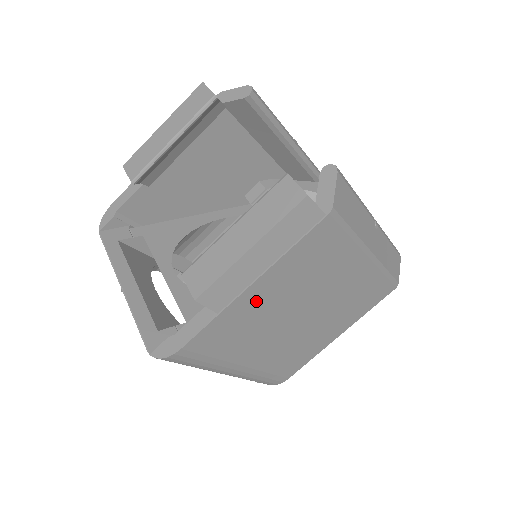
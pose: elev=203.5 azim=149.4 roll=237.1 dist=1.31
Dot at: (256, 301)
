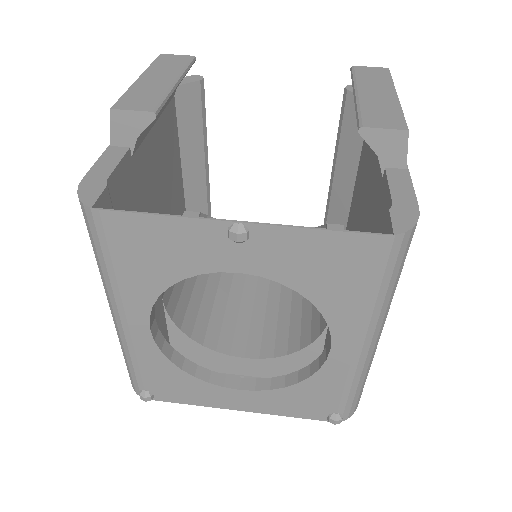
Dot at: occluded
